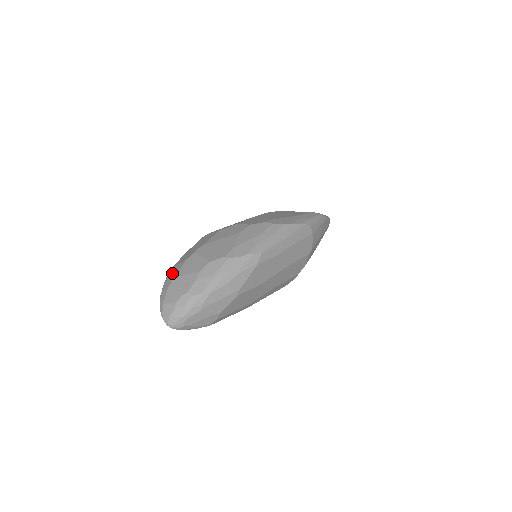
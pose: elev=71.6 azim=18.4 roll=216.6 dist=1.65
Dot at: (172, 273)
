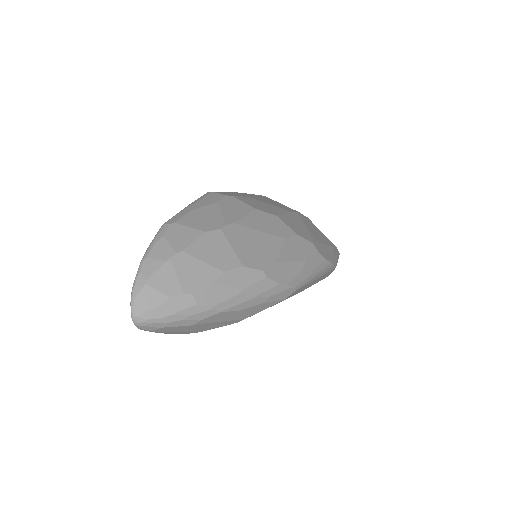
Dot at: (176, 236)
